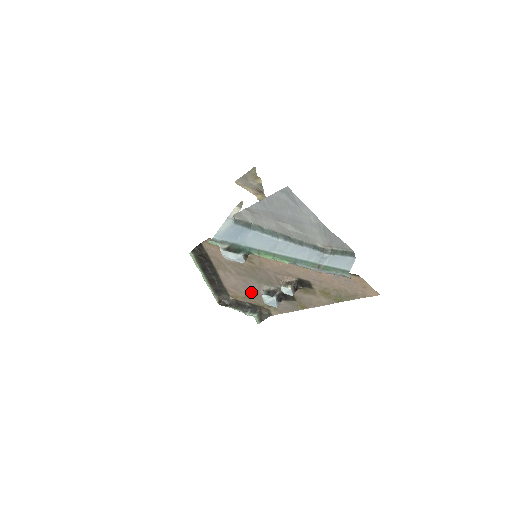
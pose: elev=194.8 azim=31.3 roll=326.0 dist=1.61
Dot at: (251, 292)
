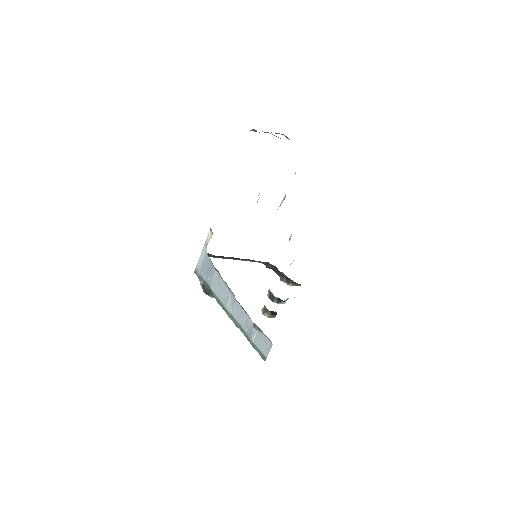
Dot at: occluded
